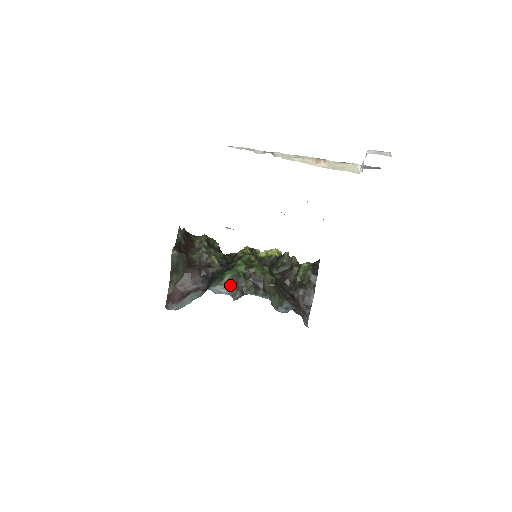
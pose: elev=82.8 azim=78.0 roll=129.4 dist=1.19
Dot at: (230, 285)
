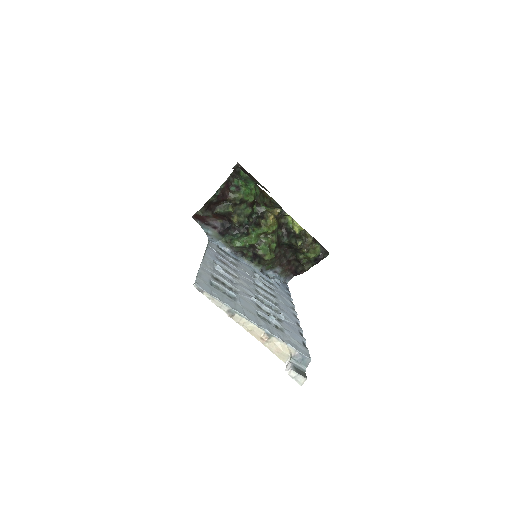
Dot at: (234, 249)
